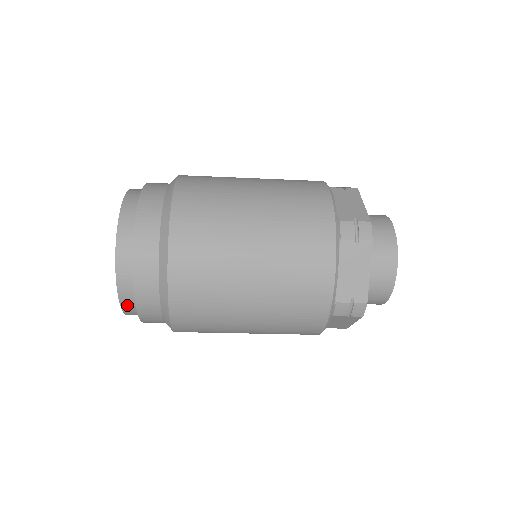
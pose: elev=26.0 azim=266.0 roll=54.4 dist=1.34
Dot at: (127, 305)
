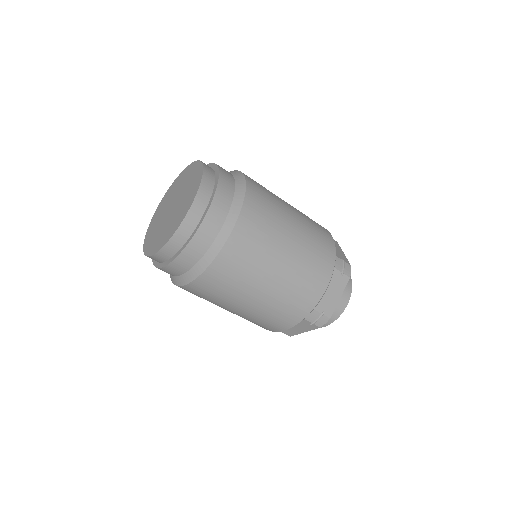
Dot at: (171, 246)
